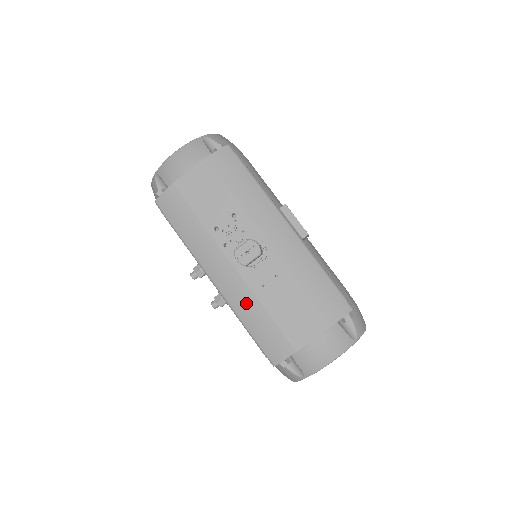
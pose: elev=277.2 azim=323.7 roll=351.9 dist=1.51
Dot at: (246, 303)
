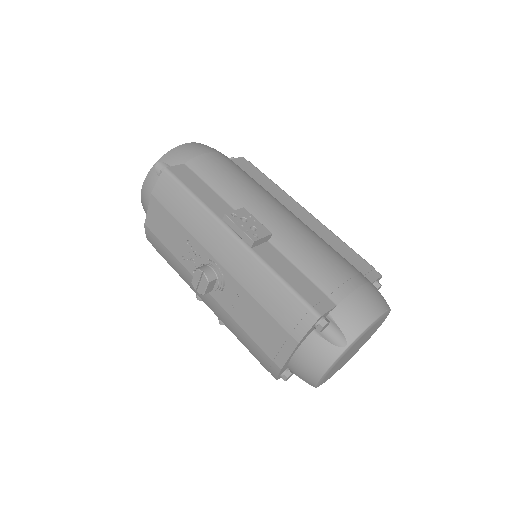
Dot at: (230, 324)
